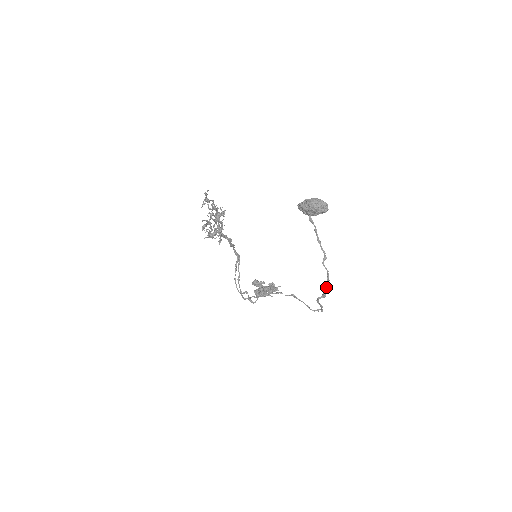
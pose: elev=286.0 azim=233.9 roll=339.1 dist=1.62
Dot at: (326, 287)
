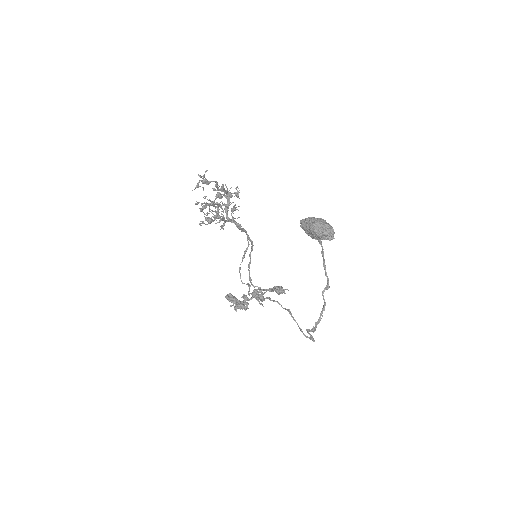
Dot at: (316, 323)
